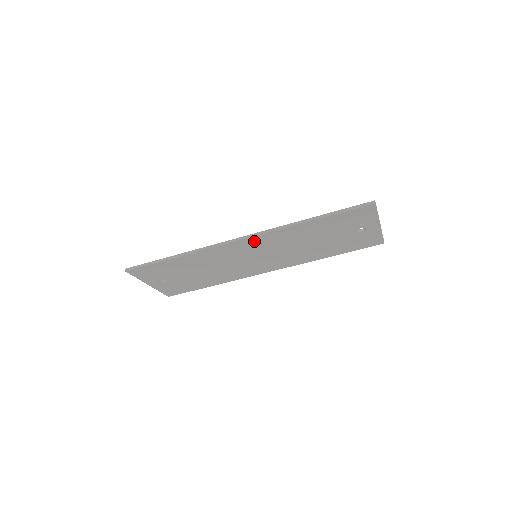
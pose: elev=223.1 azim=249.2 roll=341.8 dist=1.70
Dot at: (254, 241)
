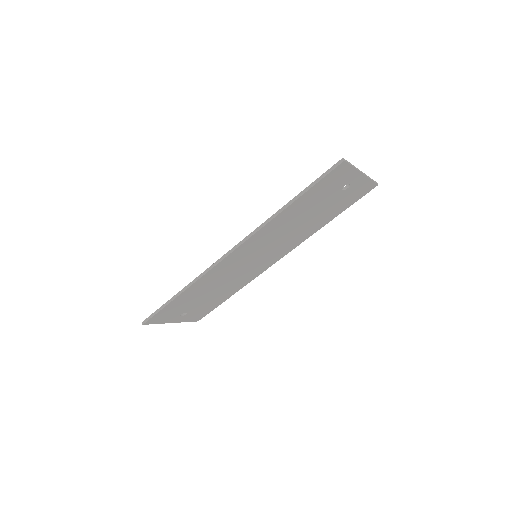
Dot at: (244, 247)
